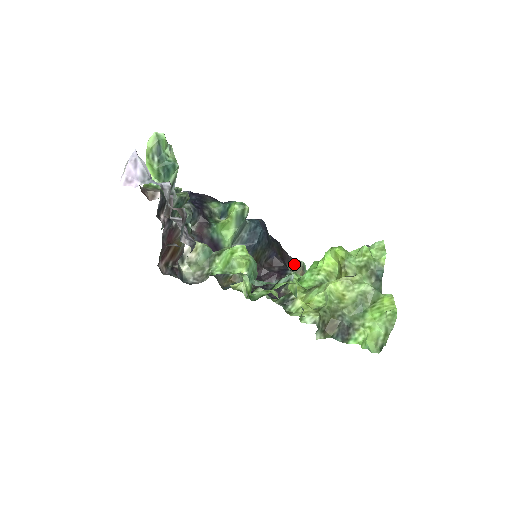
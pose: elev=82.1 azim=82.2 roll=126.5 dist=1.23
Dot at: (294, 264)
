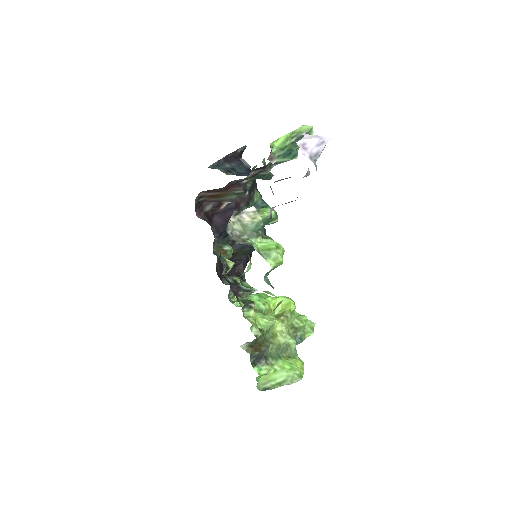
Dot at: occluded
